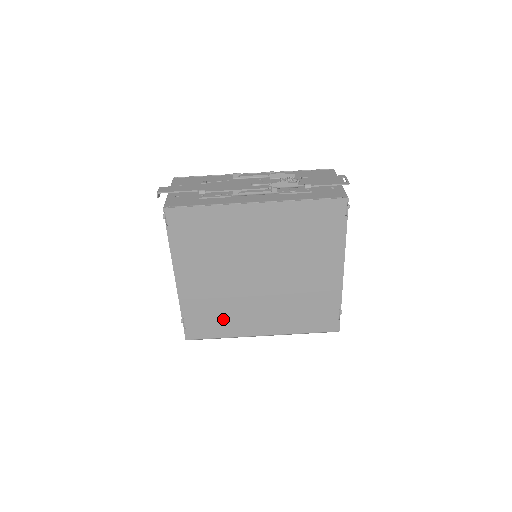
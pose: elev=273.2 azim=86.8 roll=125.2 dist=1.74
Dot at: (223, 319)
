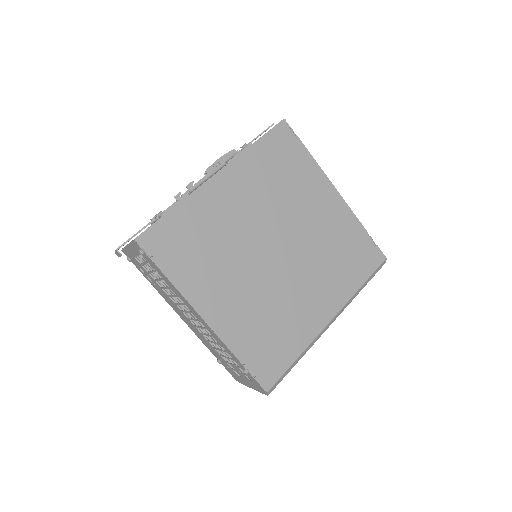
Dot at: (282, 331)
